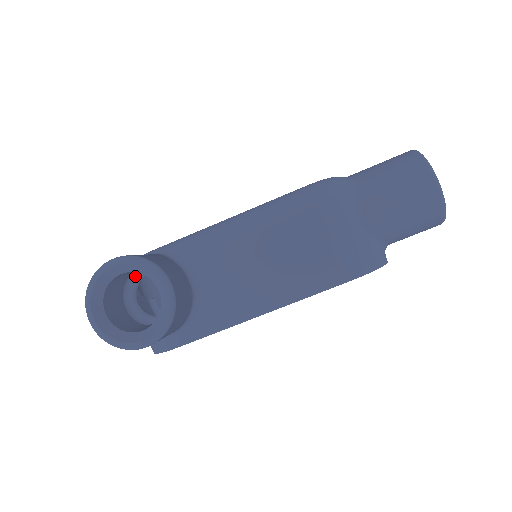
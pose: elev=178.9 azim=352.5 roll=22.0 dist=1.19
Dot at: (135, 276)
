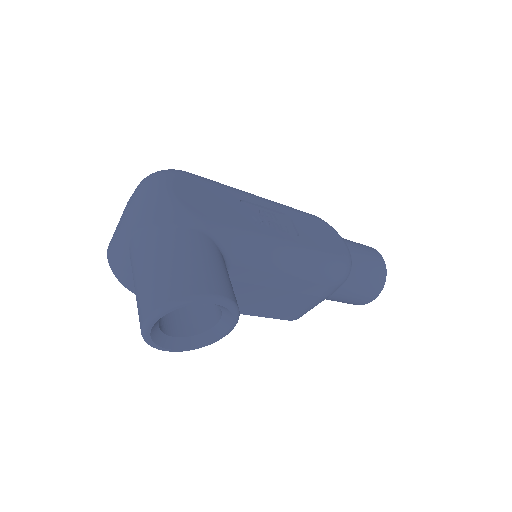
Dot at: occluded
